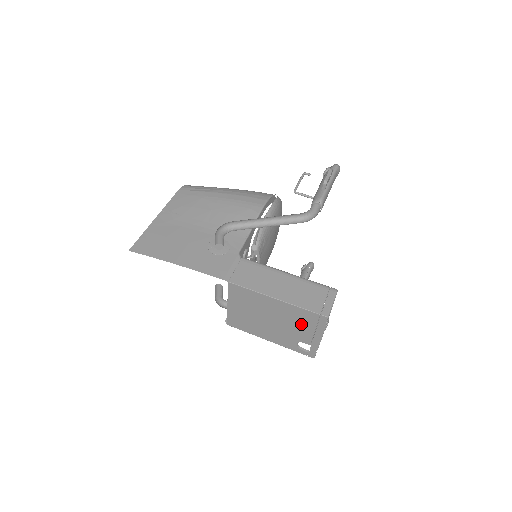
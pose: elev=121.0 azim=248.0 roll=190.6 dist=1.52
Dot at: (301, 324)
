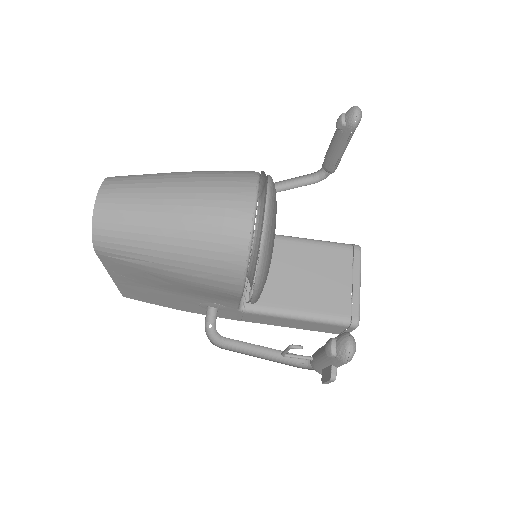
Dot at: occluded
